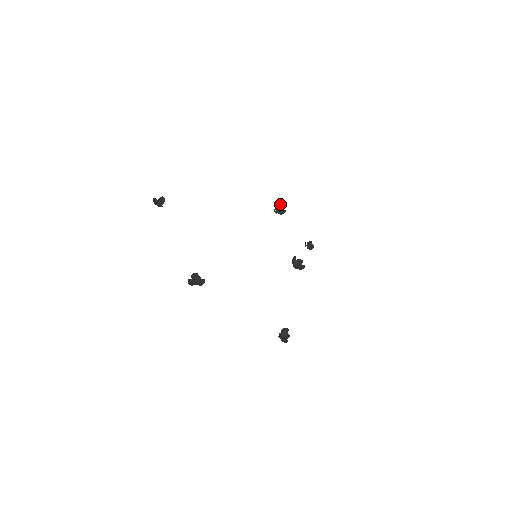
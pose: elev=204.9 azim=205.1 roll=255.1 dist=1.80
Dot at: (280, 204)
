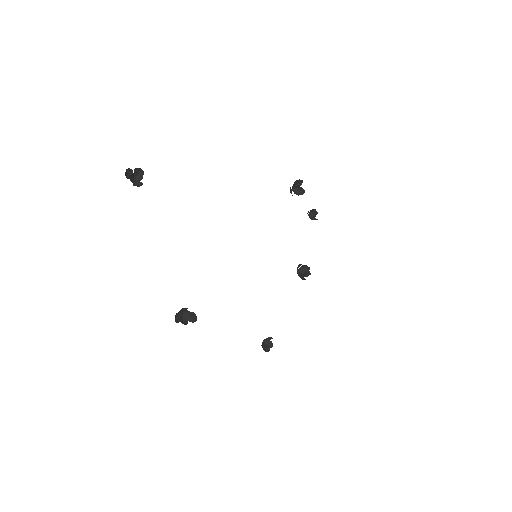
Dot at: (299, 179)
